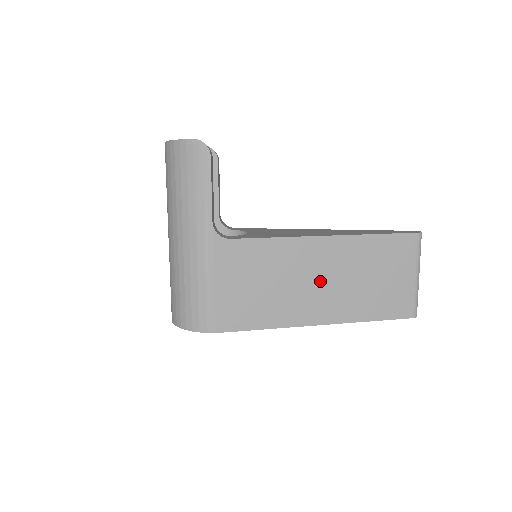
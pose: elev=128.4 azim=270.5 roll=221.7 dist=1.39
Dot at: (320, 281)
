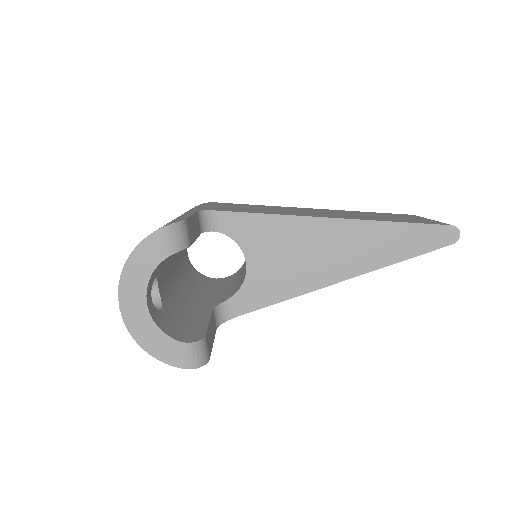
Dot at: occluded
